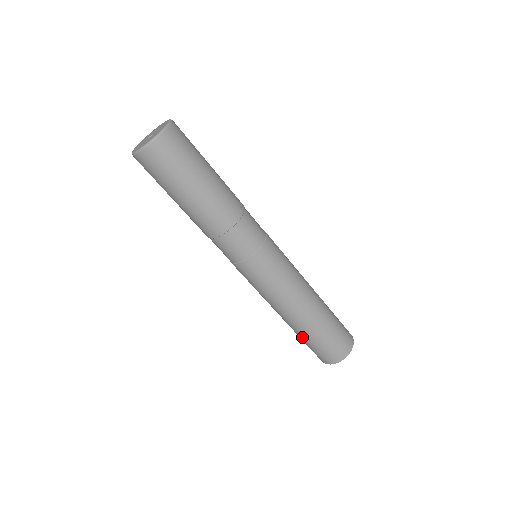
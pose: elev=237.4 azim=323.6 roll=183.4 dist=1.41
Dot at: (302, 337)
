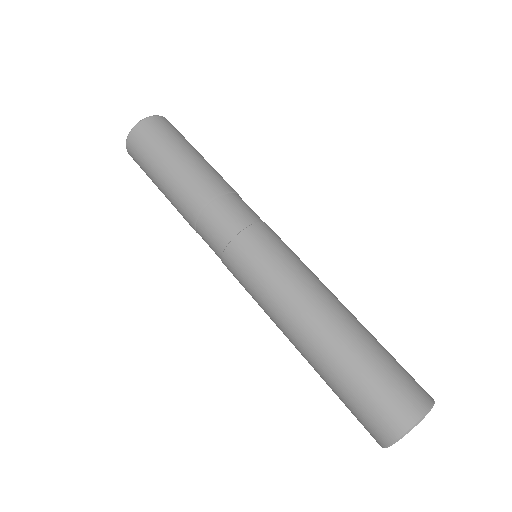
Dot at: (338, 374)
